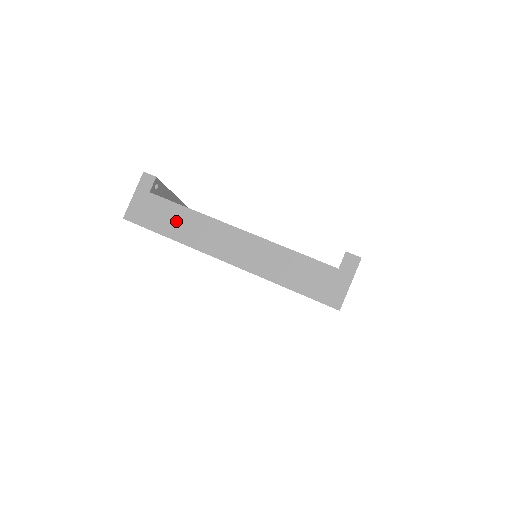
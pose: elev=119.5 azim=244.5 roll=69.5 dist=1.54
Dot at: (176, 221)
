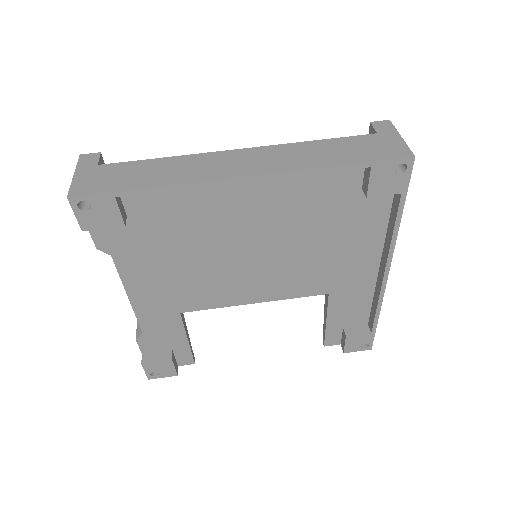
Dot at: (151, 172)
